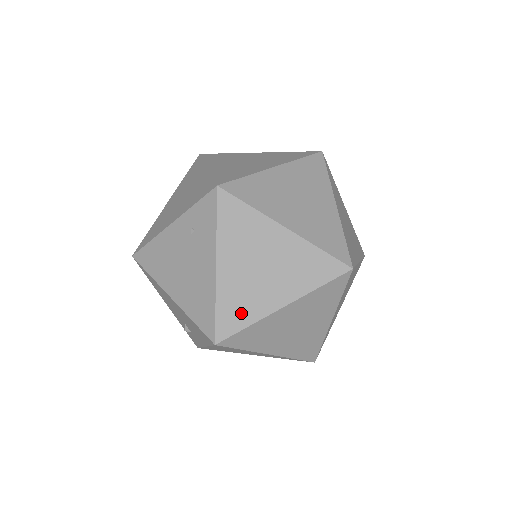
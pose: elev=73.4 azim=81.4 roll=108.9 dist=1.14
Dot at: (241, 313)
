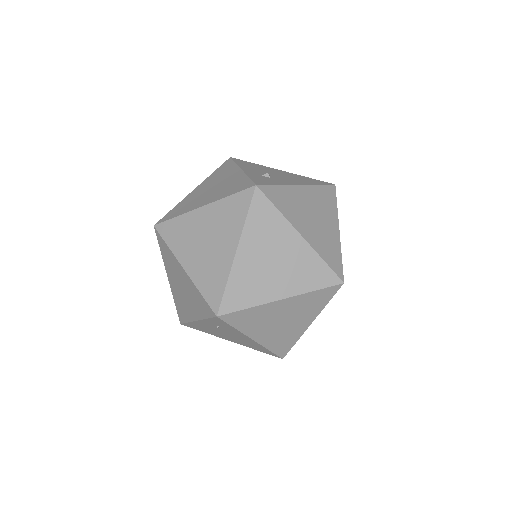
Dot at: (287, 342)
